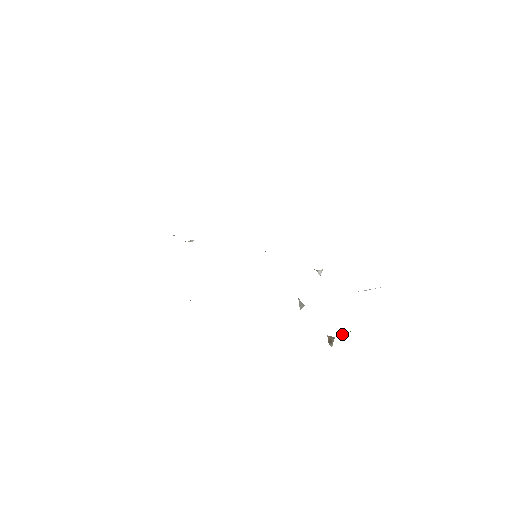
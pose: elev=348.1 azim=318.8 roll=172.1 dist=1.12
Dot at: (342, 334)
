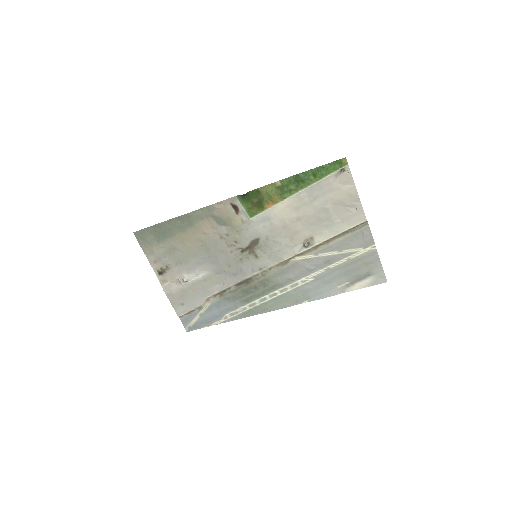
Dot at: (348, 172)
